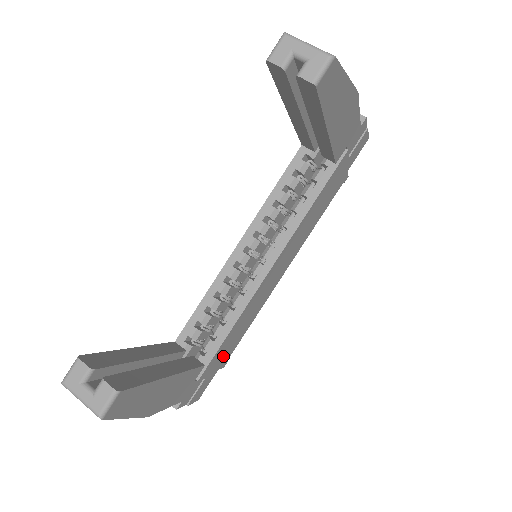
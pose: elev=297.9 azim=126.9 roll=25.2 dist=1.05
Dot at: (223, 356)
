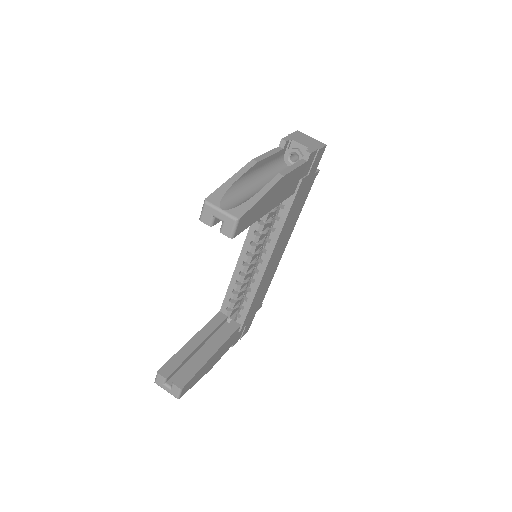
Dot at: (255, 309)
